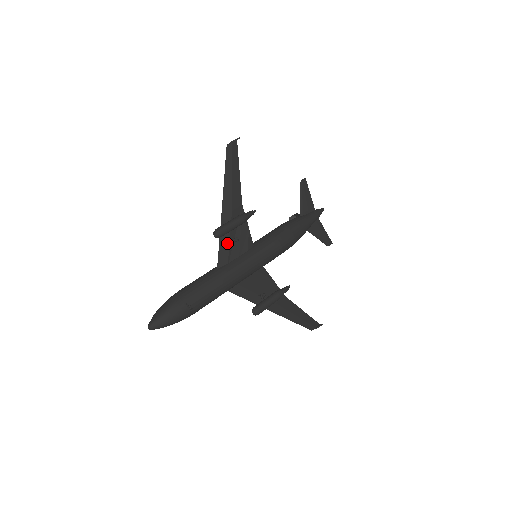
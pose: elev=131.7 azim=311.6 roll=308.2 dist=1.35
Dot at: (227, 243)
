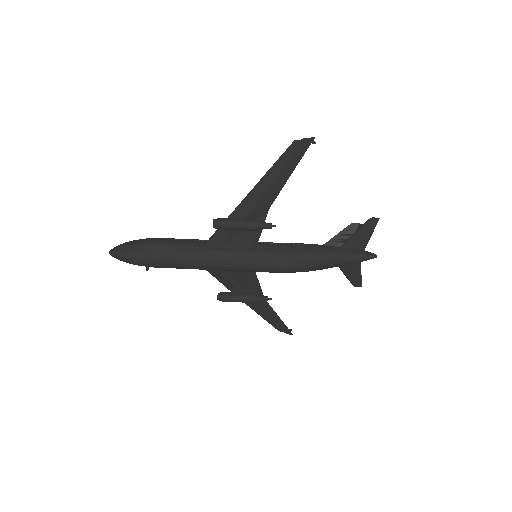
Dot at: (226, 234)
